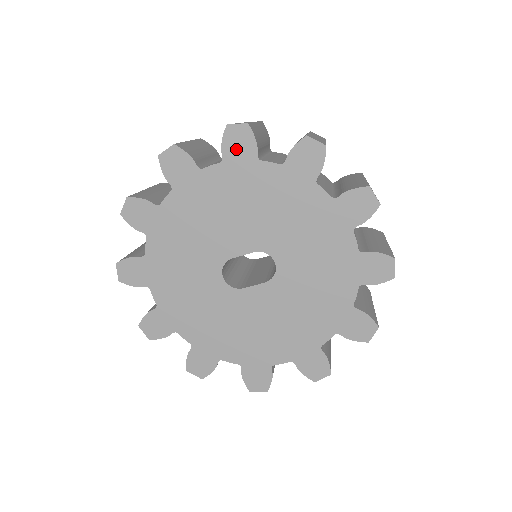
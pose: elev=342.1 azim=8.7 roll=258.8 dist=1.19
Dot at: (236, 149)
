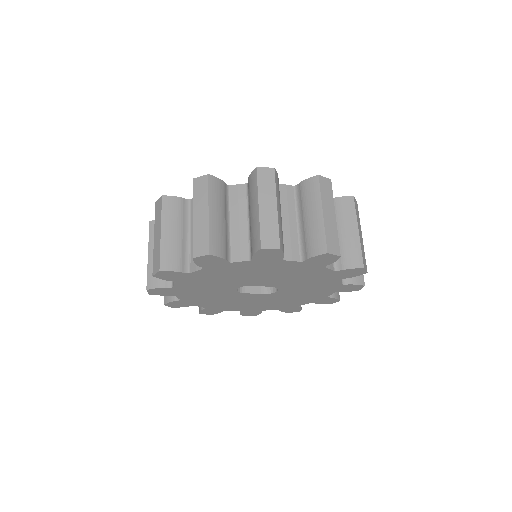
Dot at: (318, 261)
